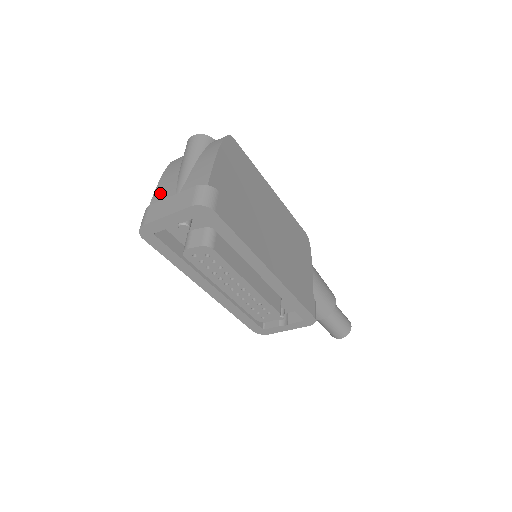
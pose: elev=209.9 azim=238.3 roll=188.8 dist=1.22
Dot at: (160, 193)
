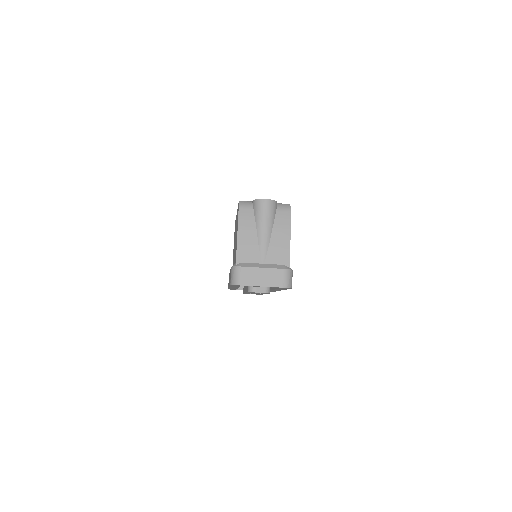
Dot at: (244, 251)
